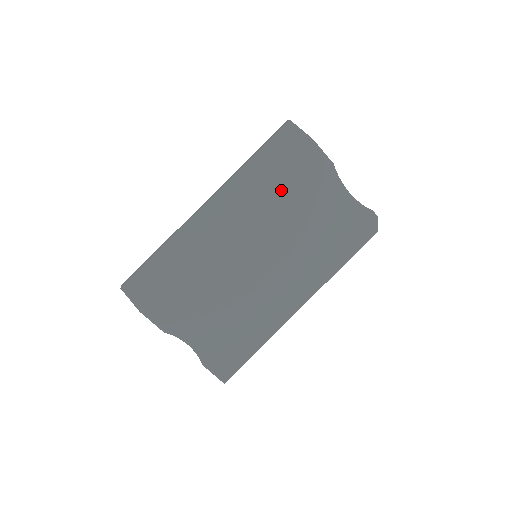
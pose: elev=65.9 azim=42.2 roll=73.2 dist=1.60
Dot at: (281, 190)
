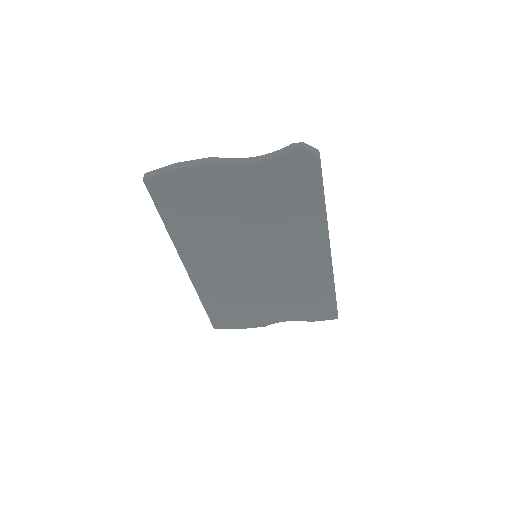
Dot at: (208, 217)
